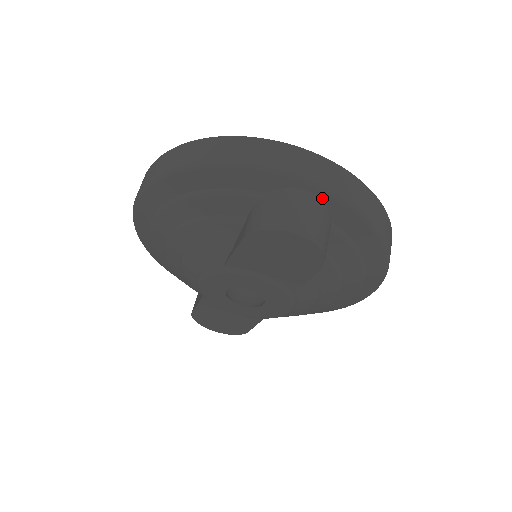
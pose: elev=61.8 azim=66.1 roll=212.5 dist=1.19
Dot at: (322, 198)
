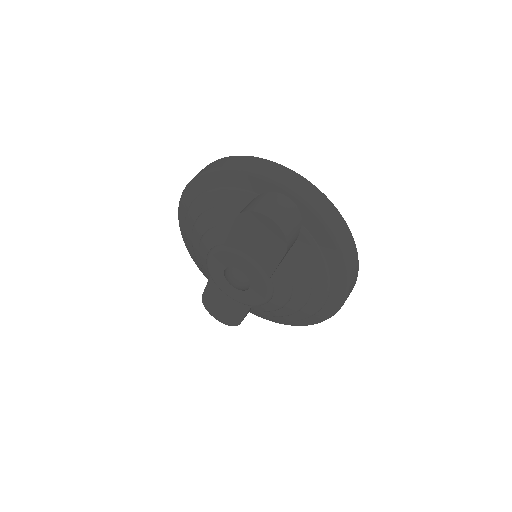
Dot at: (297, 204)
